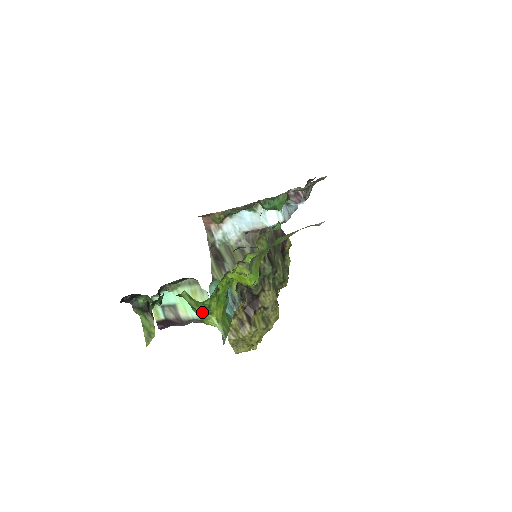
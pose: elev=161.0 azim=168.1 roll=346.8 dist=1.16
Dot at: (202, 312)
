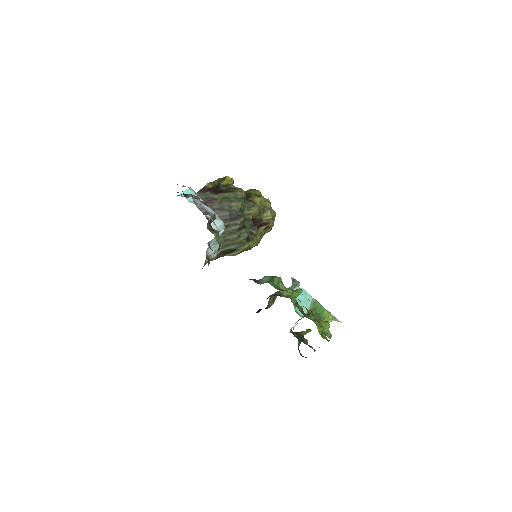
Dot at: occluded
